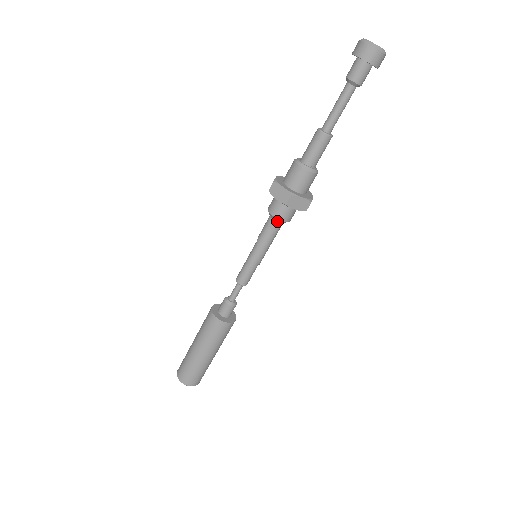
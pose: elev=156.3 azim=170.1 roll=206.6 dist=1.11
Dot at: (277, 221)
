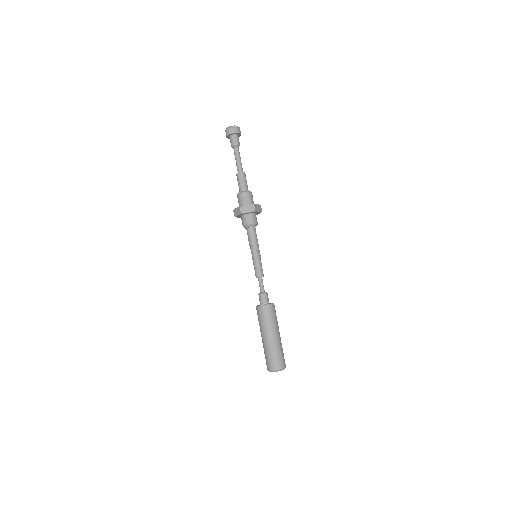
Dot at: (253, 227)
